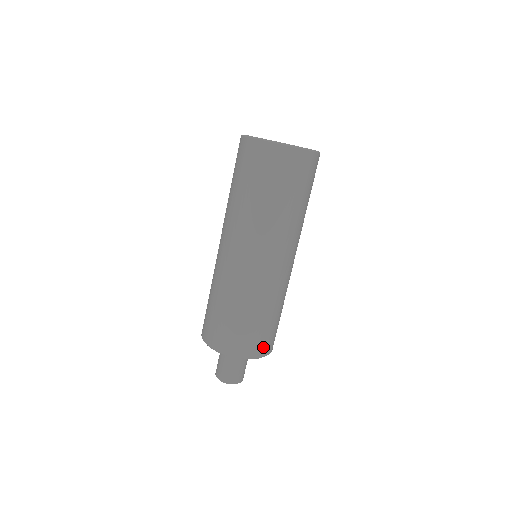
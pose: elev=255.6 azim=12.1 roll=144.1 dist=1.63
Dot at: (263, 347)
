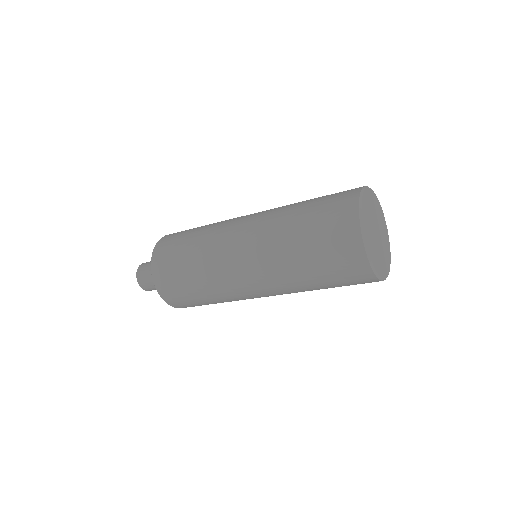
Dot at: occluded
